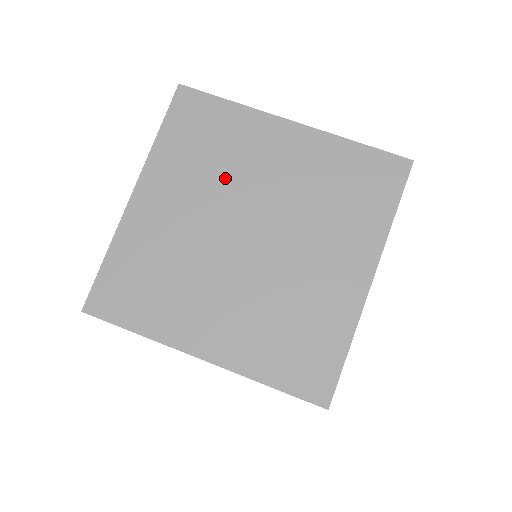
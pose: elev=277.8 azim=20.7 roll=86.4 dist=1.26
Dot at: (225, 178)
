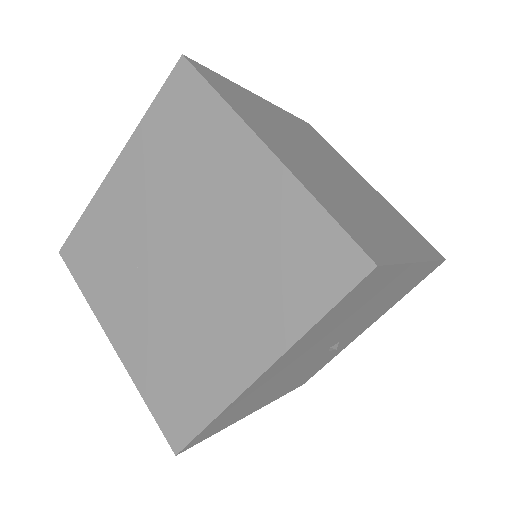
Dot at: (182, 185)
